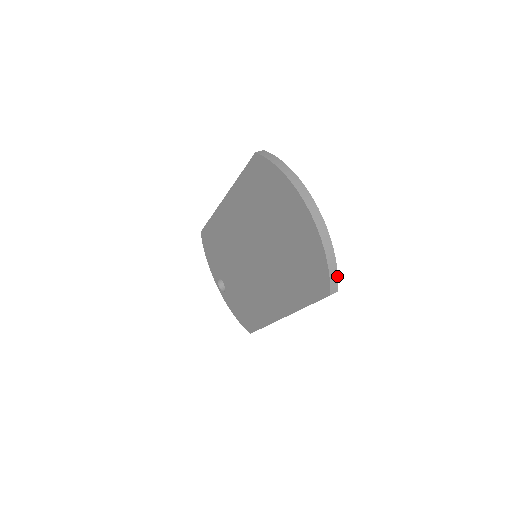
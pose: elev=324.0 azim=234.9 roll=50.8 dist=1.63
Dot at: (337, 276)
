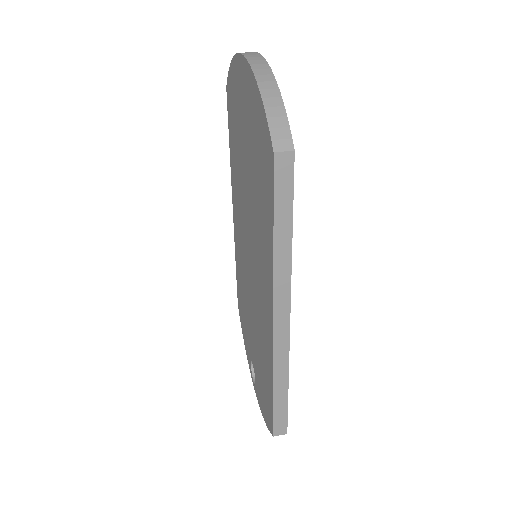
Dot at: (286, 120)
